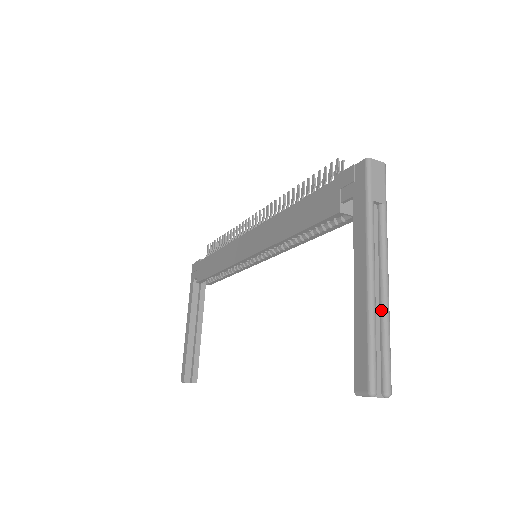
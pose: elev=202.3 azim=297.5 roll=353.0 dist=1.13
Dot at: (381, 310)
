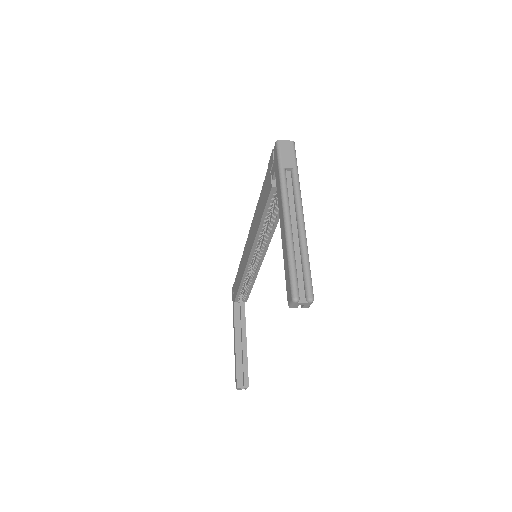
Dot at: (299, 241)
